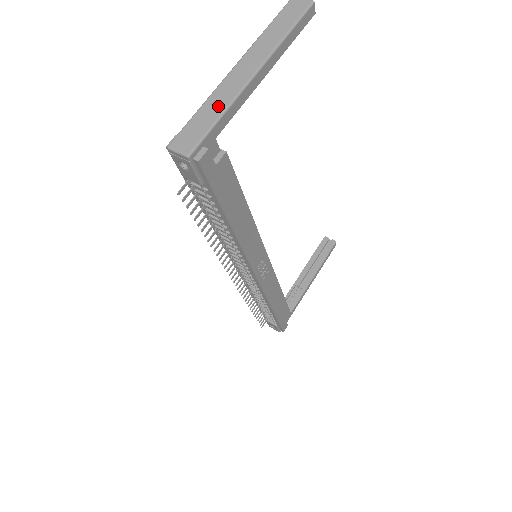
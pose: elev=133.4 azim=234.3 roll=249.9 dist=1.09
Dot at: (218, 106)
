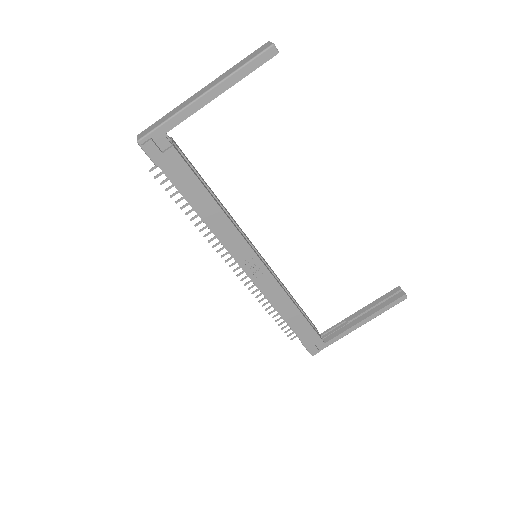
Dot at: (172, 113)
